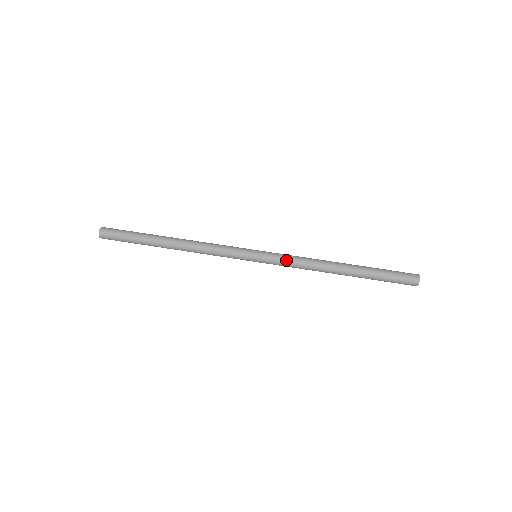
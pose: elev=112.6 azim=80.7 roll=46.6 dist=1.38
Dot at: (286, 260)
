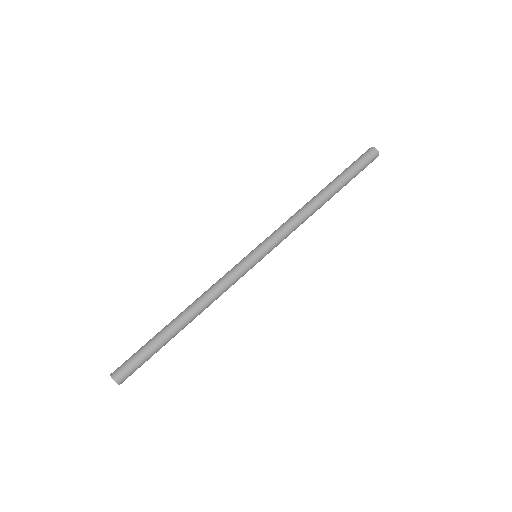
Dot at: (280, 233)
